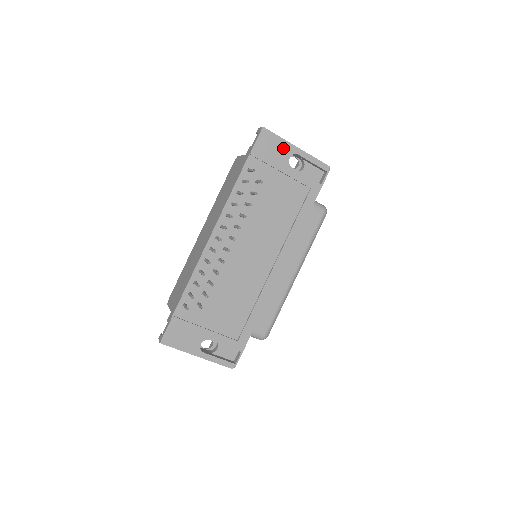
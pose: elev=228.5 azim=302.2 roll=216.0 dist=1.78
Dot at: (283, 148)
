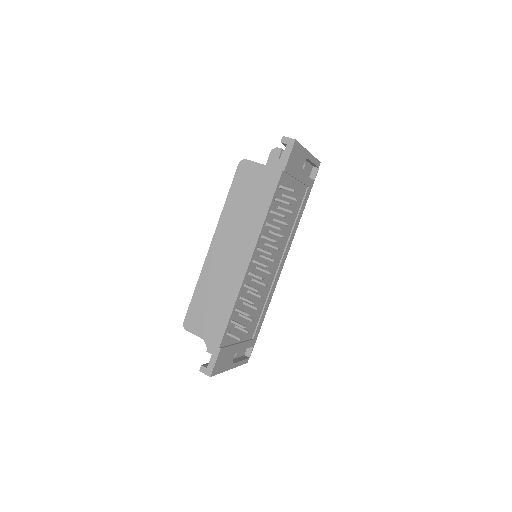
Dot at: (302, 156)
